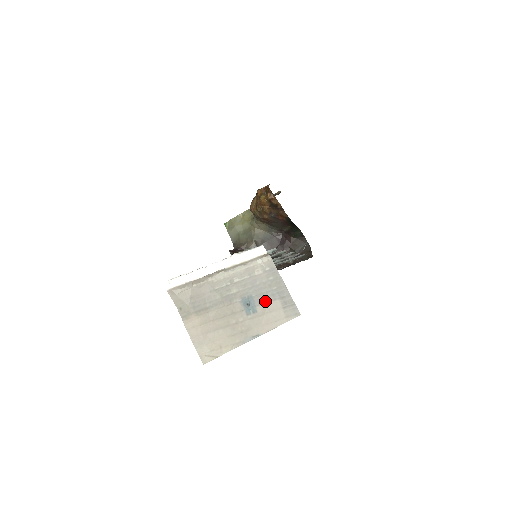
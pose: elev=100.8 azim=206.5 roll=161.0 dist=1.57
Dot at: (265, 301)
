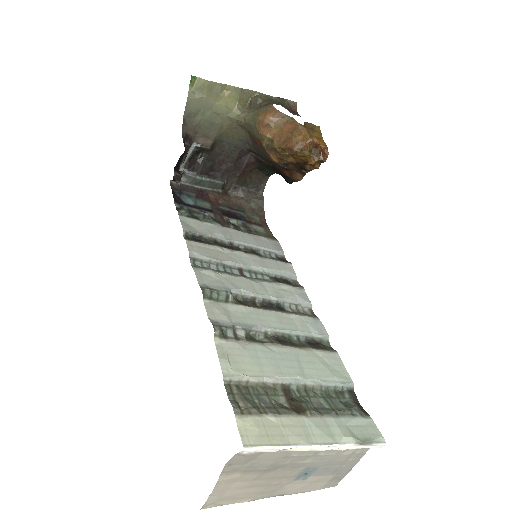
Dot at: (324, 474)
